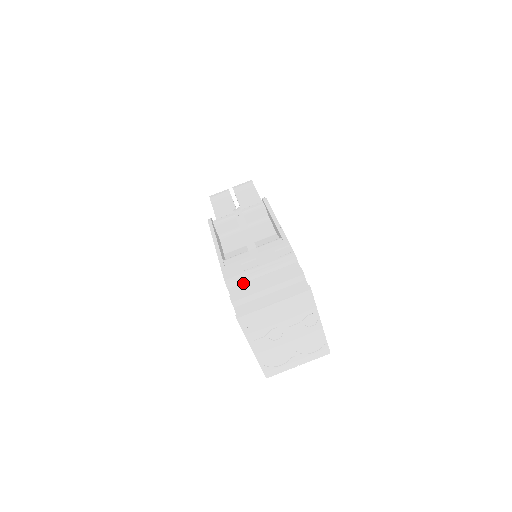
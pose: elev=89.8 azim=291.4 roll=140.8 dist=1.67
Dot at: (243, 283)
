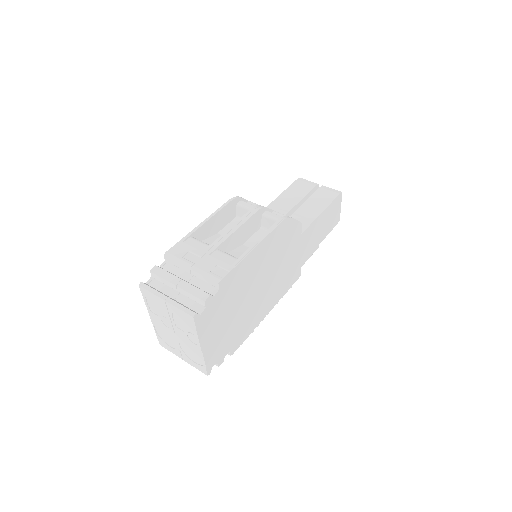
Dot at: (176, 266)
